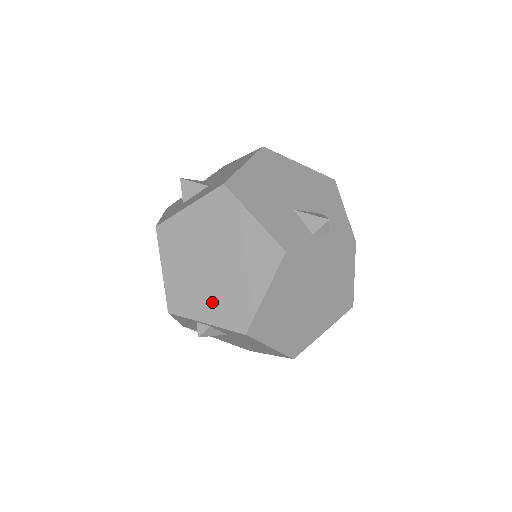
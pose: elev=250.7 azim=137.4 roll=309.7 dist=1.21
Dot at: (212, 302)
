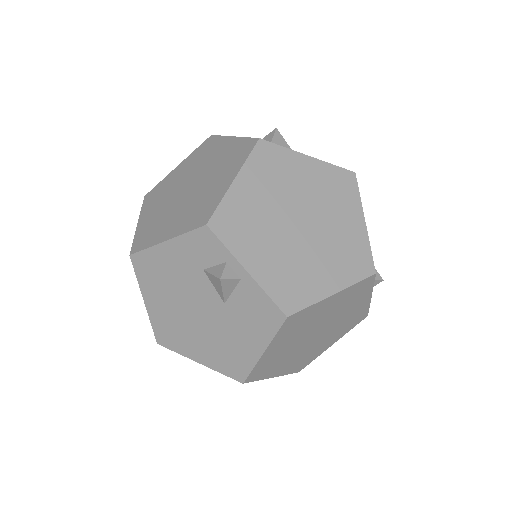
Dot at: (272, 257)
